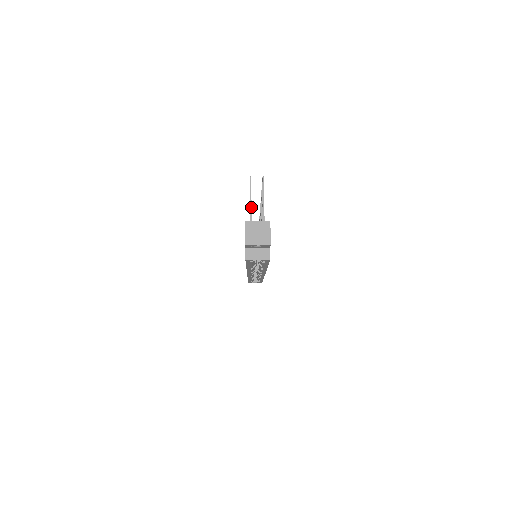
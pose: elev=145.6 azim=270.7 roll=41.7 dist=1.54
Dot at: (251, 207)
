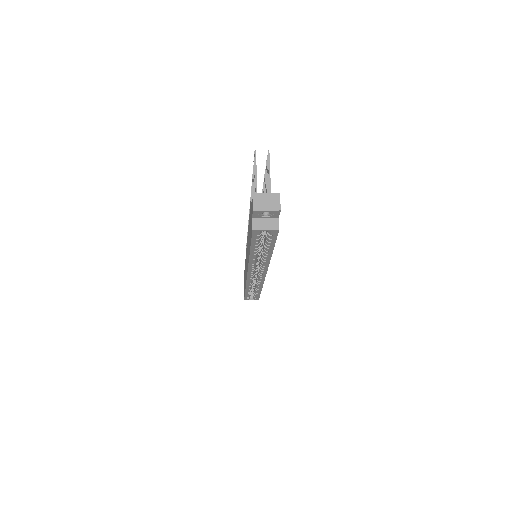
Dot at: (256, 180)
